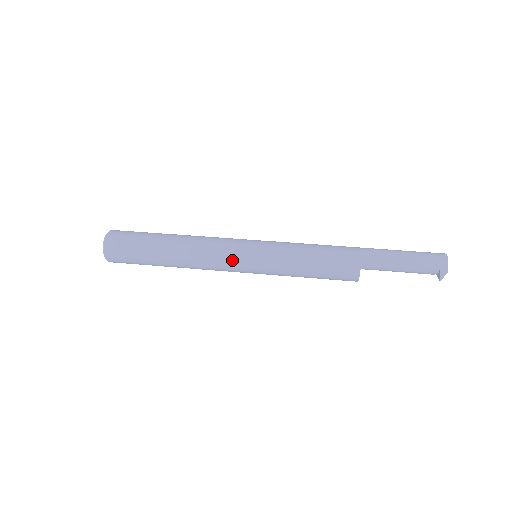
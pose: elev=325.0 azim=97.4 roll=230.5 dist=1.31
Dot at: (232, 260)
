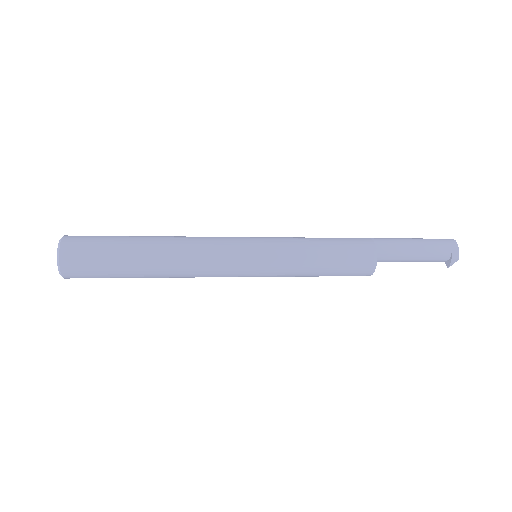
Dot at: (233, 265)
